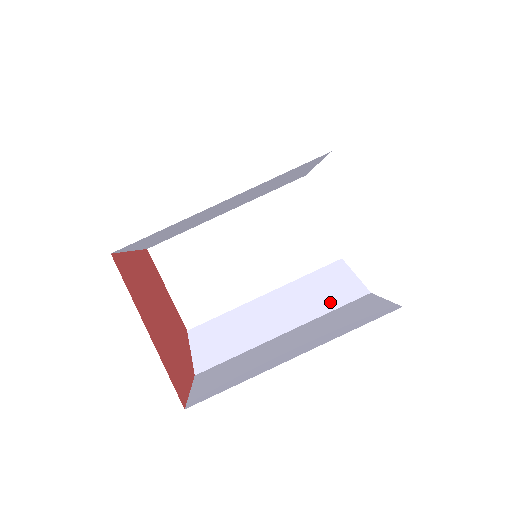
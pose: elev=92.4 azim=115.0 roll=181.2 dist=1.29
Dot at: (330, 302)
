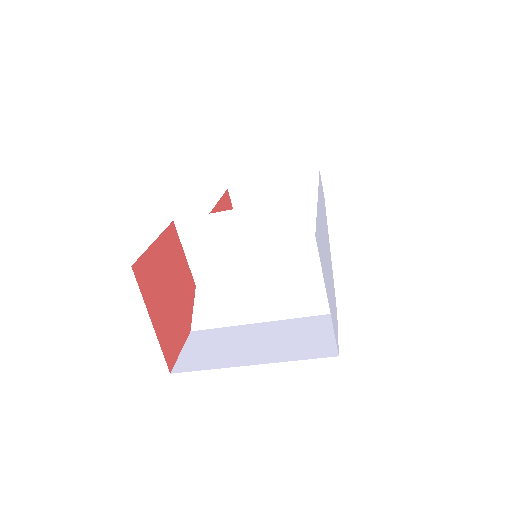
Dot at: (305, 308)
